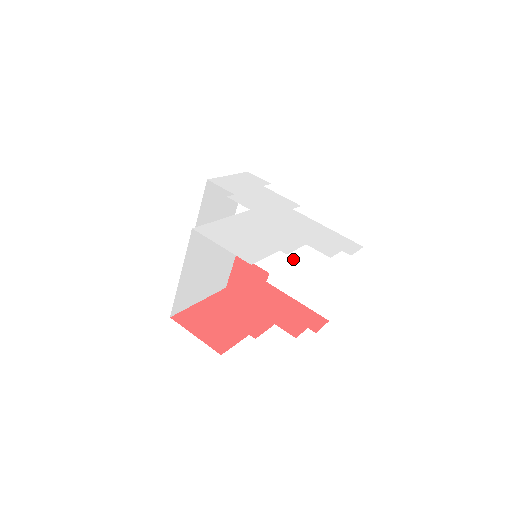
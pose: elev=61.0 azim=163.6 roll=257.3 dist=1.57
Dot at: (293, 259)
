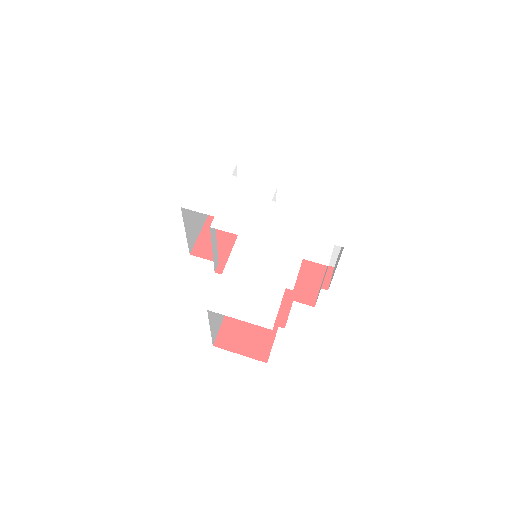
Dot at: occluded
